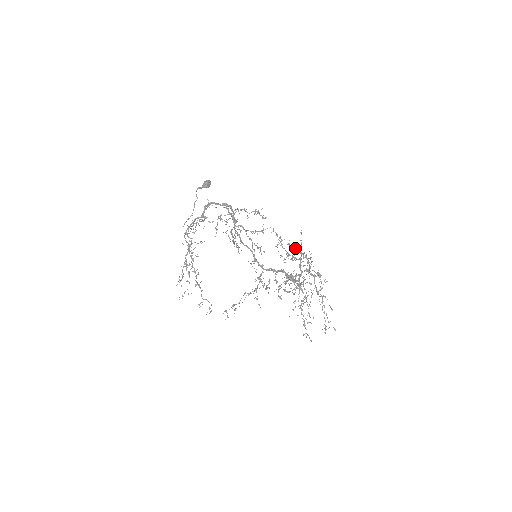
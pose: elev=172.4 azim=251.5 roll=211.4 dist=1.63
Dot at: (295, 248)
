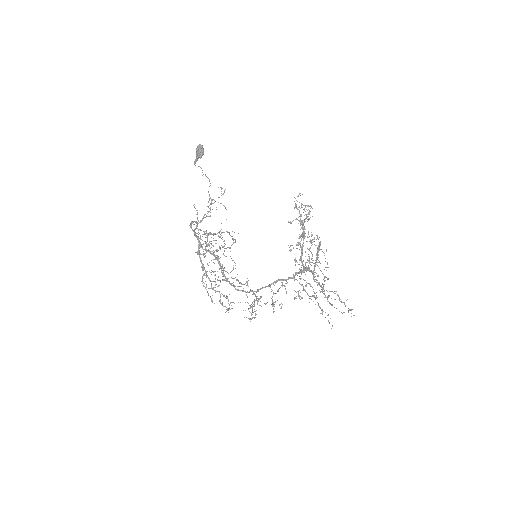
Dot at: (302, 221)
